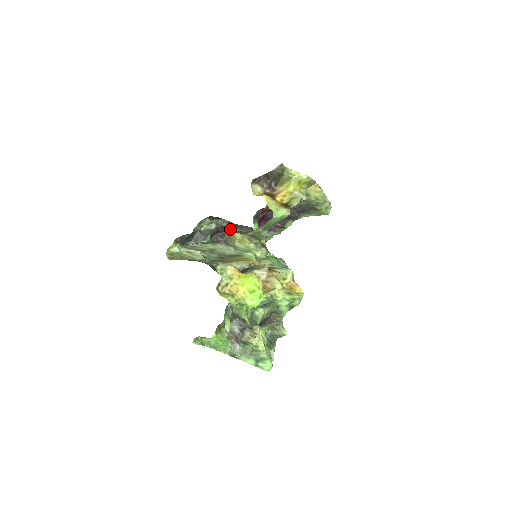
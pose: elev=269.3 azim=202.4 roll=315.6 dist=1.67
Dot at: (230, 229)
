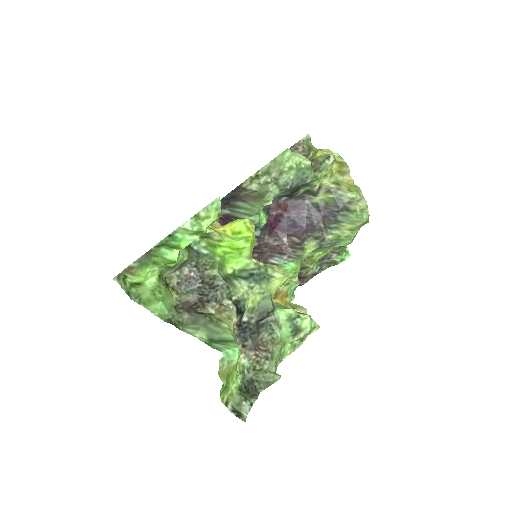
Dot at: occluded
